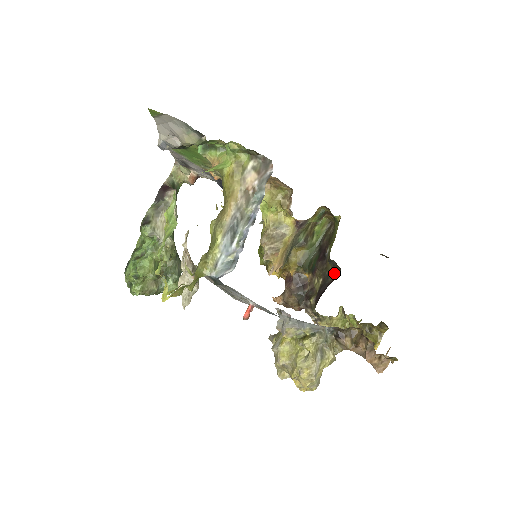
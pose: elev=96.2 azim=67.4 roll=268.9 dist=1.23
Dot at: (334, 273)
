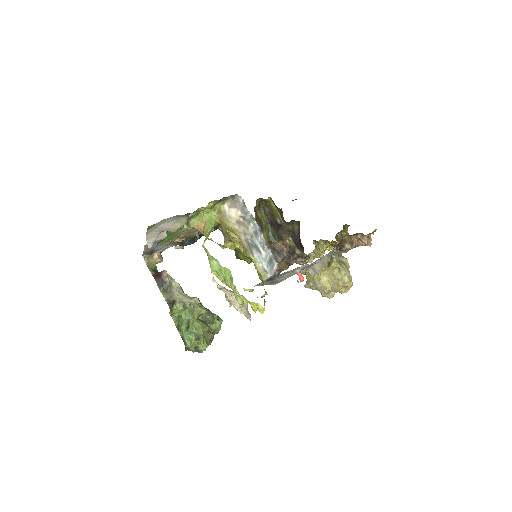
Dot at: (295, 227)
